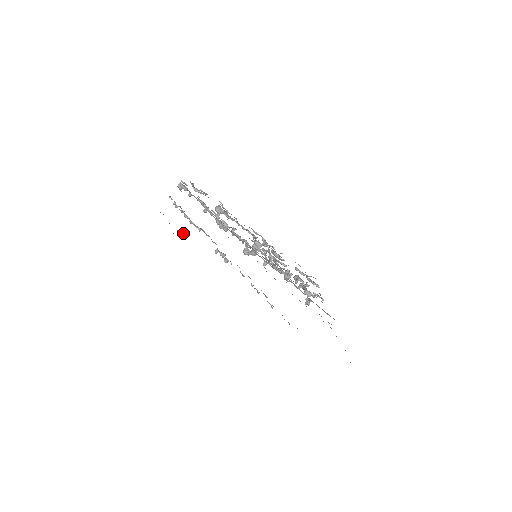
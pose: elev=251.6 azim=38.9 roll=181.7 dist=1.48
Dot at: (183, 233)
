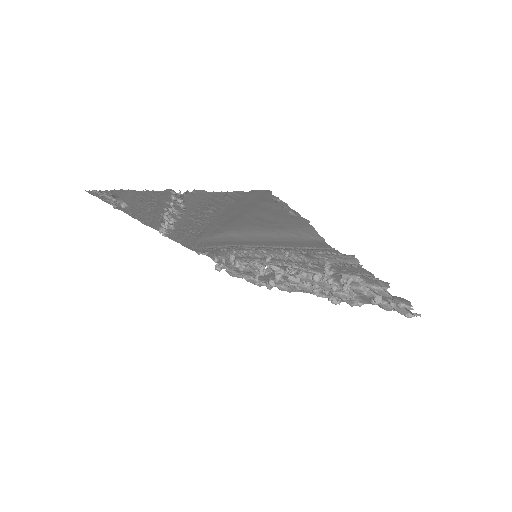
Dot at: (121, 205)
